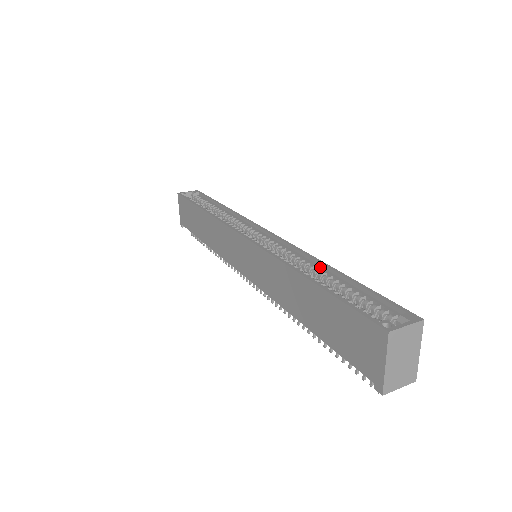
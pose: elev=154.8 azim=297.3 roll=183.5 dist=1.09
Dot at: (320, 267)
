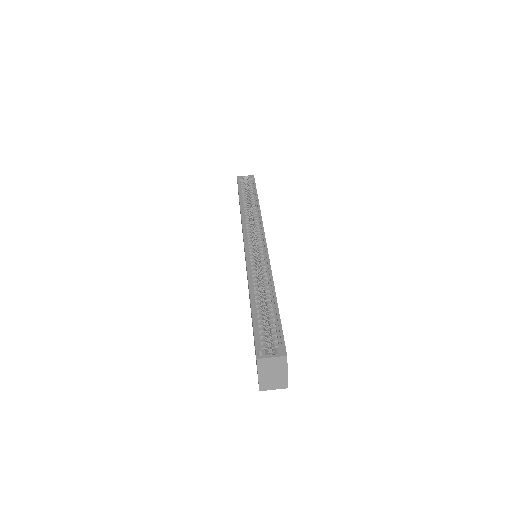
Dot at: (270, 288)
